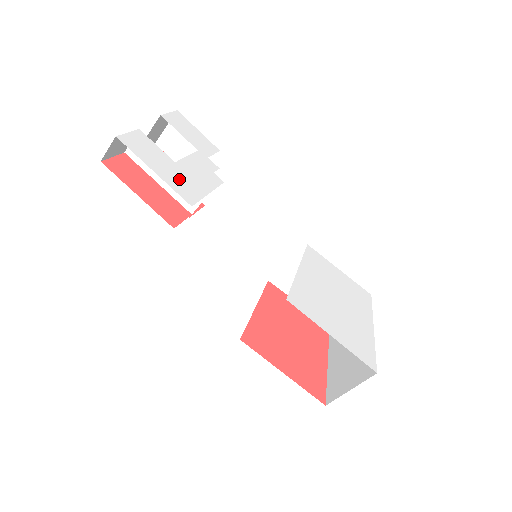
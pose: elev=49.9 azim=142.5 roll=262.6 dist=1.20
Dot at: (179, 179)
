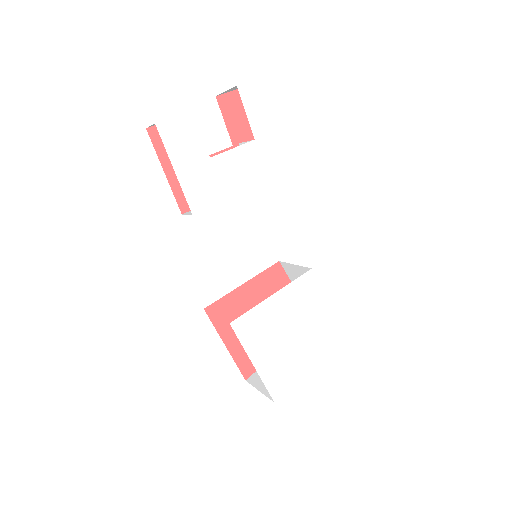
Dot at: (200, 180)
